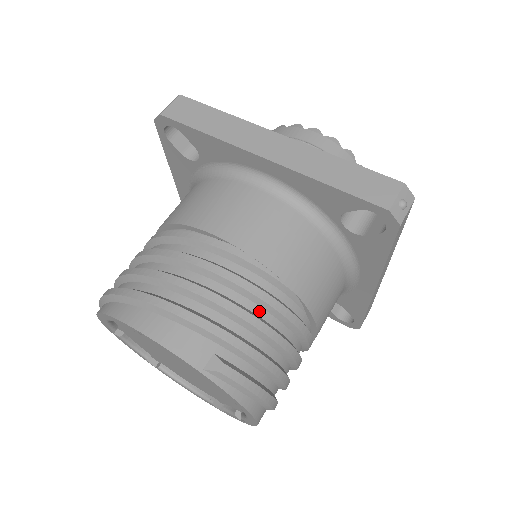
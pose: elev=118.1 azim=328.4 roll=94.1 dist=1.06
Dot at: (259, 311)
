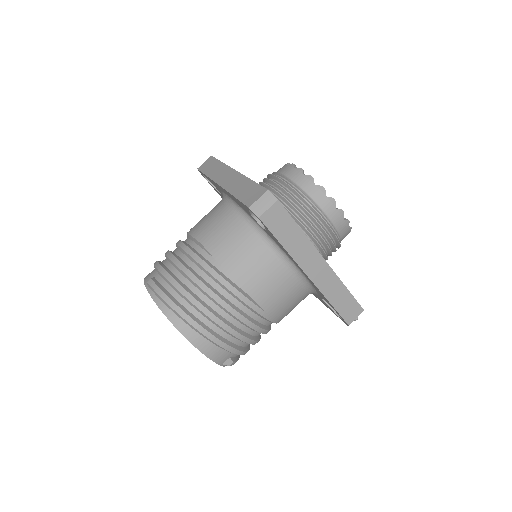
Dot at: (258, 334)
